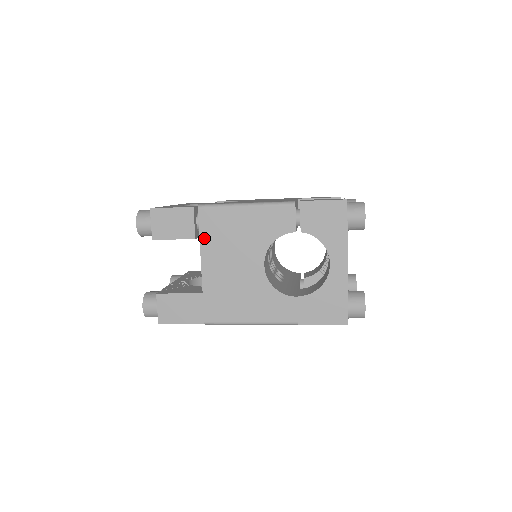
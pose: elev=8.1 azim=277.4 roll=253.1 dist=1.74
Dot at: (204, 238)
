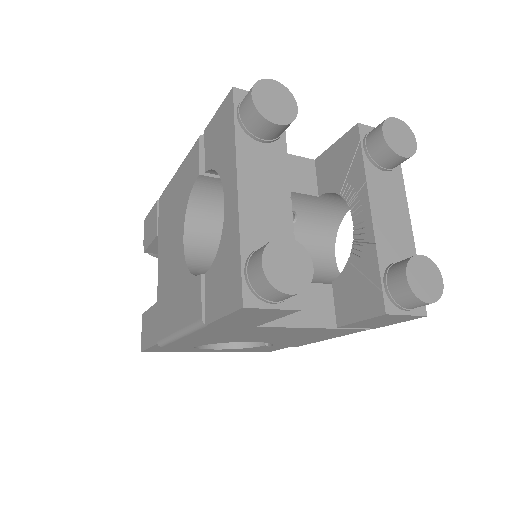
Dot at: (160, 231)
